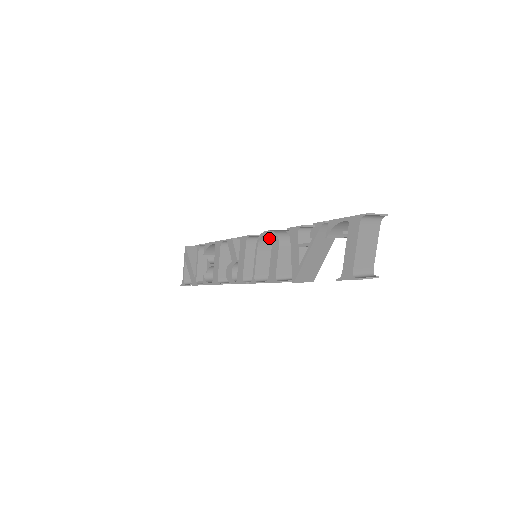
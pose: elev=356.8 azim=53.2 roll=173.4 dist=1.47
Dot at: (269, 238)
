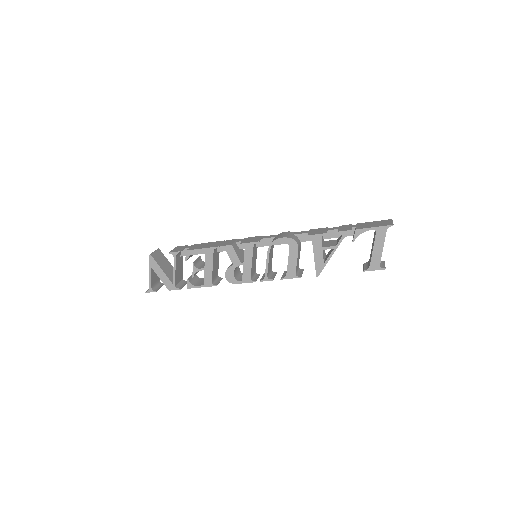
Dot at: occluded
